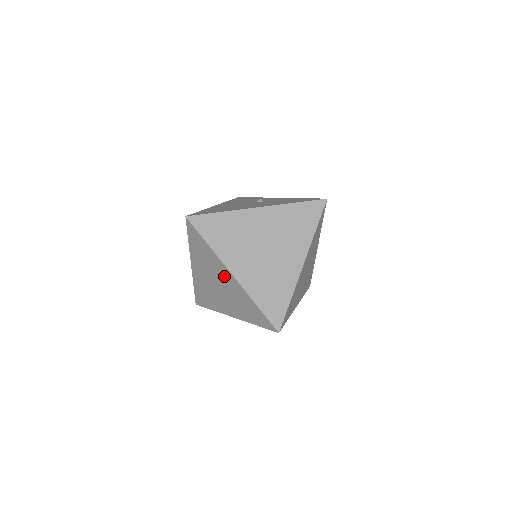
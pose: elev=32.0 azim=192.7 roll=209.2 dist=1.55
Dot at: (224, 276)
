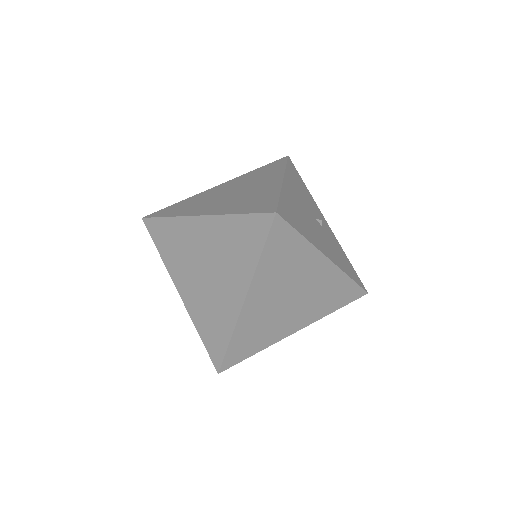
Dot at: (231, 285)
